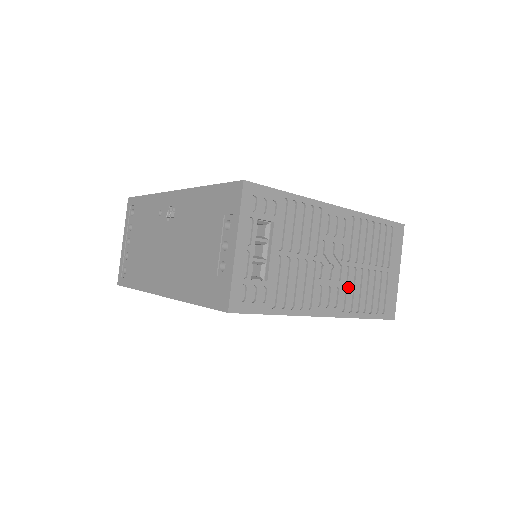
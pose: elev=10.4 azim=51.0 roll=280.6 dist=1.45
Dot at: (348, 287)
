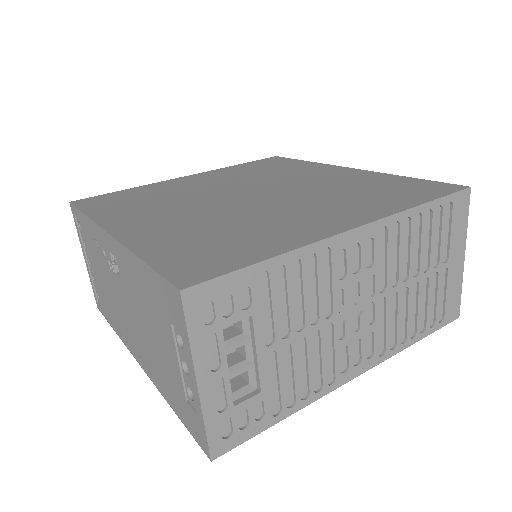
Dot at: (387, 322)
